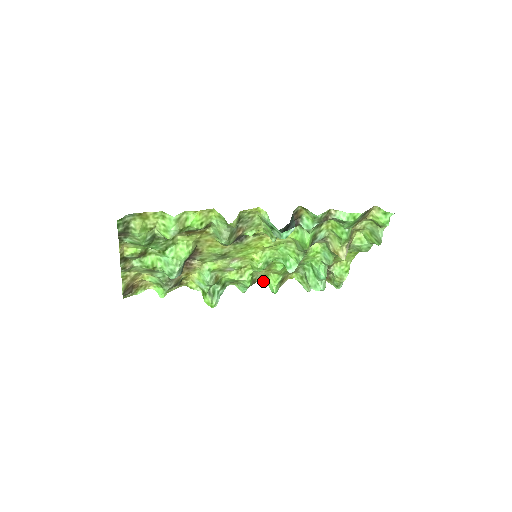
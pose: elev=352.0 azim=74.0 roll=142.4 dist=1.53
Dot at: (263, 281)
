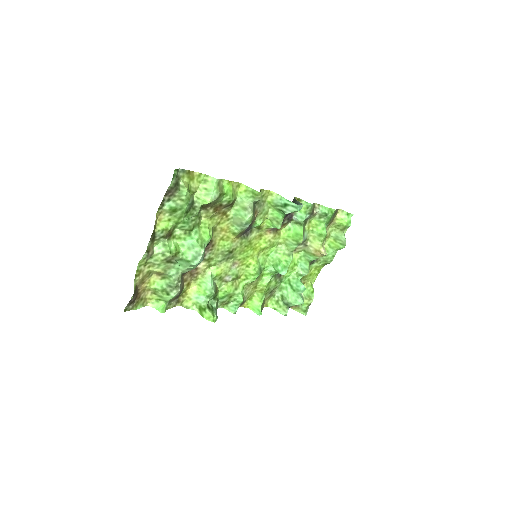
Dot at: (246, 306)
